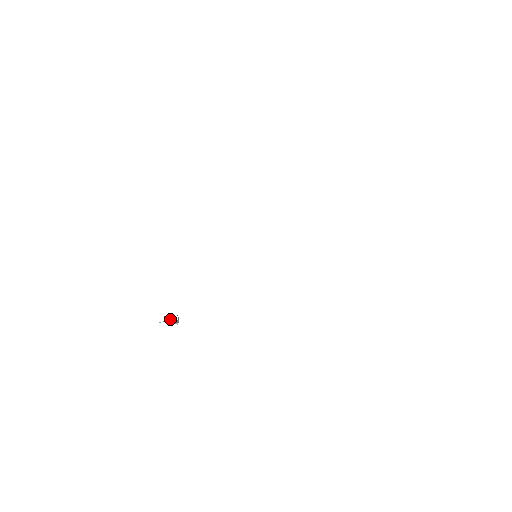
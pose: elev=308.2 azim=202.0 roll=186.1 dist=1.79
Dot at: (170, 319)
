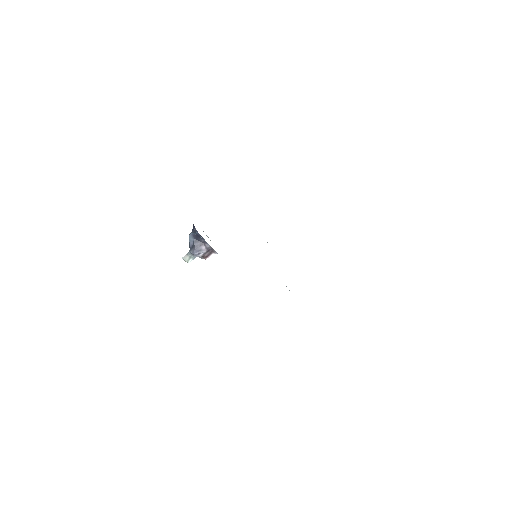
Dot at: (201, 245)
